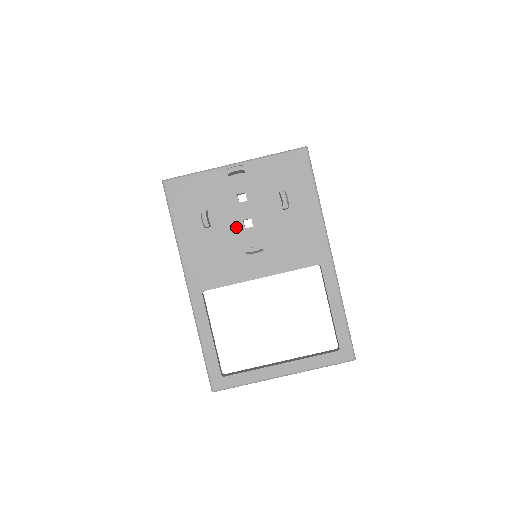
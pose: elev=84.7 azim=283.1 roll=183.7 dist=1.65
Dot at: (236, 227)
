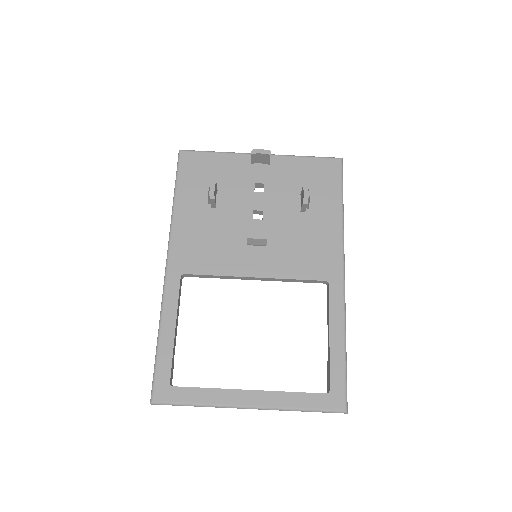
Dot at: (243, 215)
